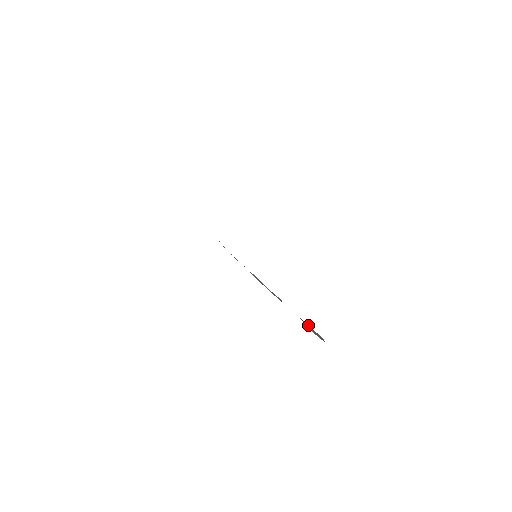
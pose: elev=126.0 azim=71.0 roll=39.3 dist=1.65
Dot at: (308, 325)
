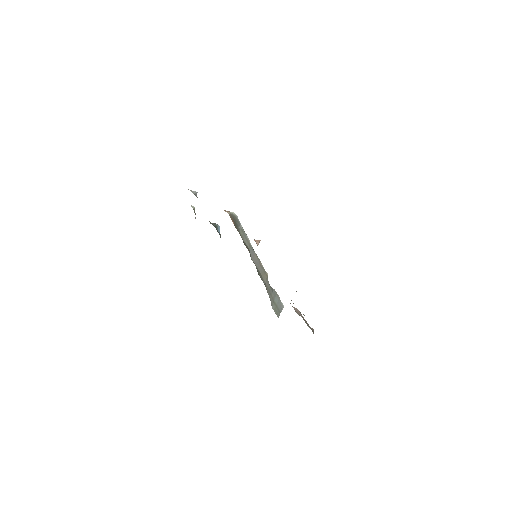
Dot at: (277, 297)
